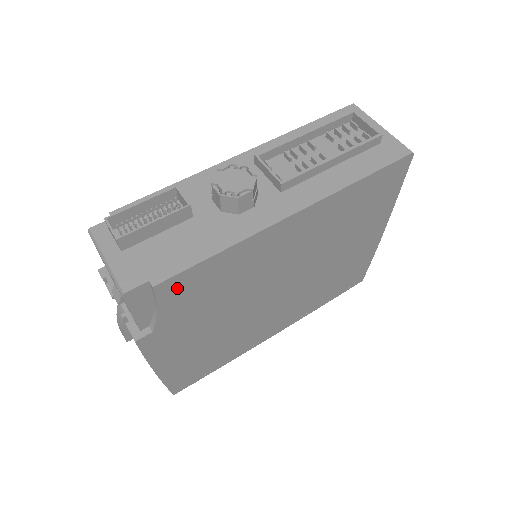
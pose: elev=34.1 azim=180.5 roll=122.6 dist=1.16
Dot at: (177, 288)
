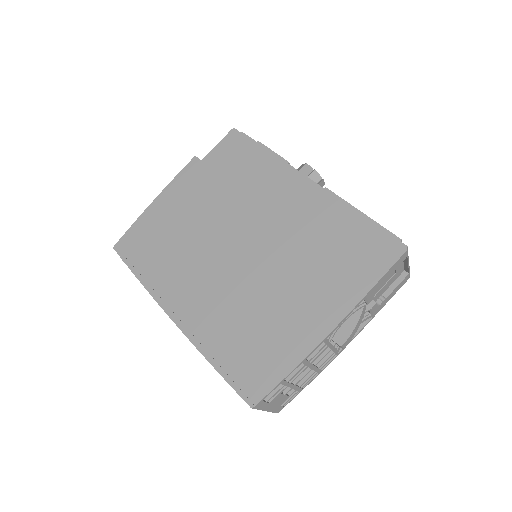
Dot at: (241, 148)
